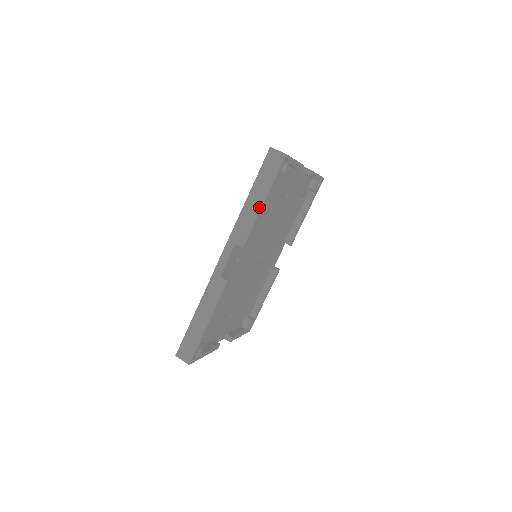
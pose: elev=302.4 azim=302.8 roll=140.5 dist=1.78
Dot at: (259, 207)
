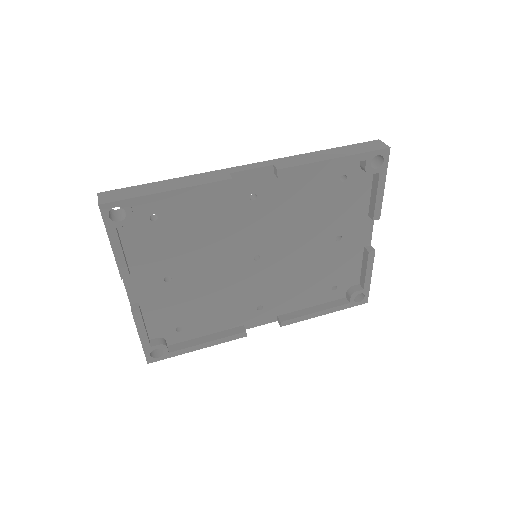
Dot at: (327, 158)
